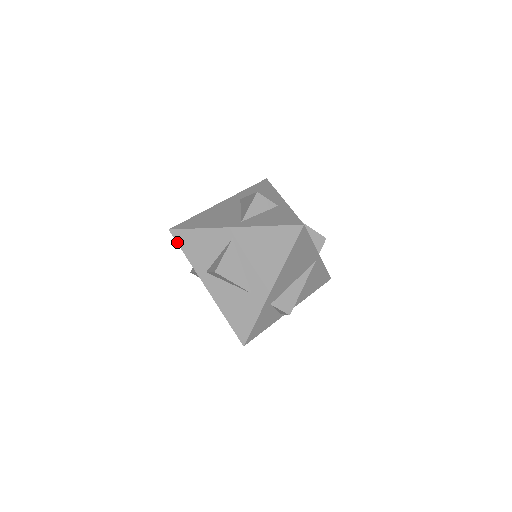
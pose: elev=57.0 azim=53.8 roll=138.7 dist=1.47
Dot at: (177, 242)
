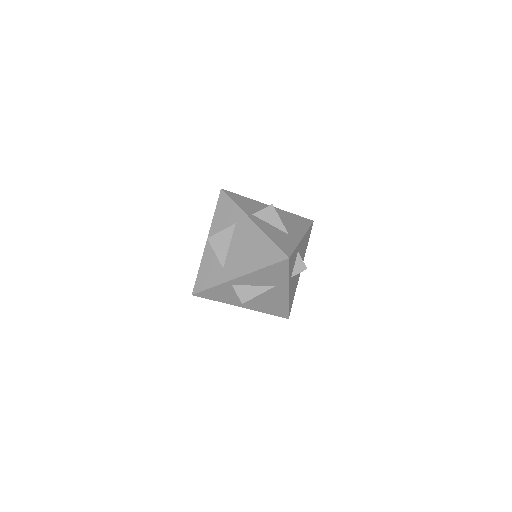
Dot at: (228, 195)
